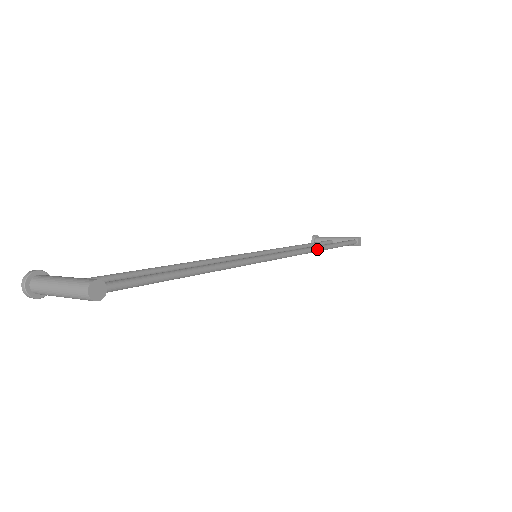
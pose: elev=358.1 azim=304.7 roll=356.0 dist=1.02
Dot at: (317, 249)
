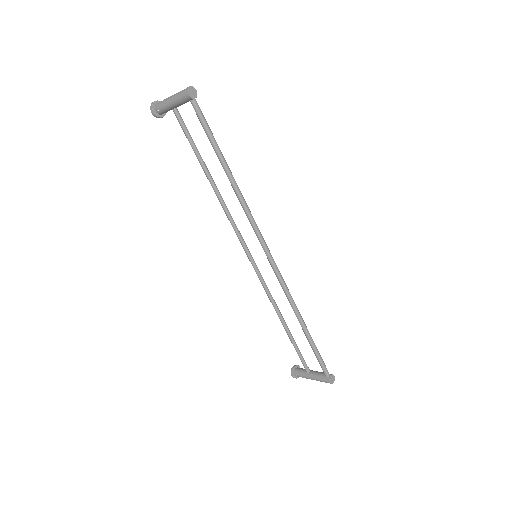
Dot at: (297, 309)
